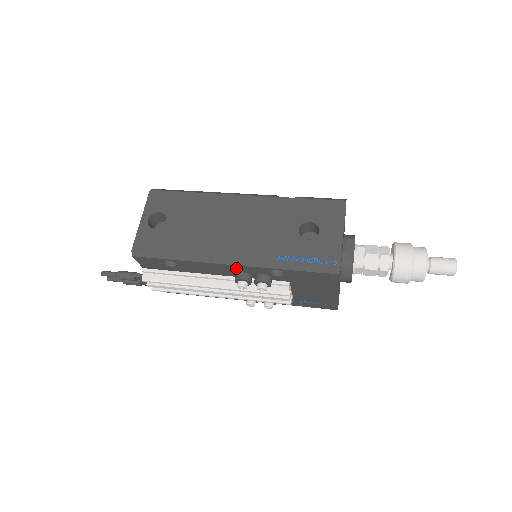
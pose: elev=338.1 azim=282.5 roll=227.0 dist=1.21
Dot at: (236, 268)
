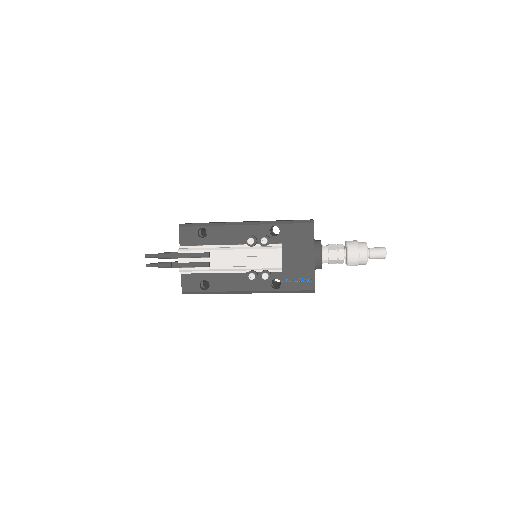
Dot at: (248, 230)
